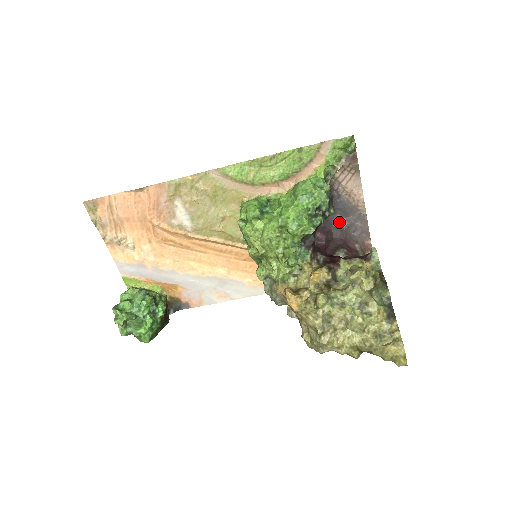
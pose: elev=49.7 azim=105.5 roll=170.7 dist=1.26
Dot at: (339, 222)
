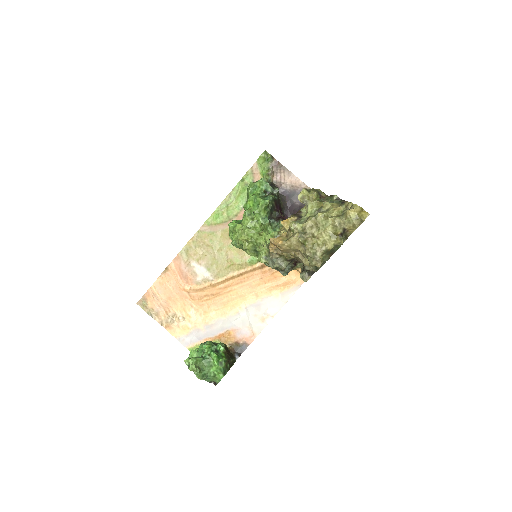
Dot at: (299, 206)
